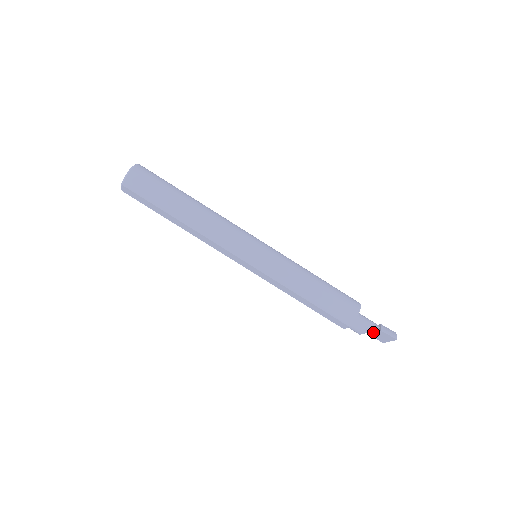
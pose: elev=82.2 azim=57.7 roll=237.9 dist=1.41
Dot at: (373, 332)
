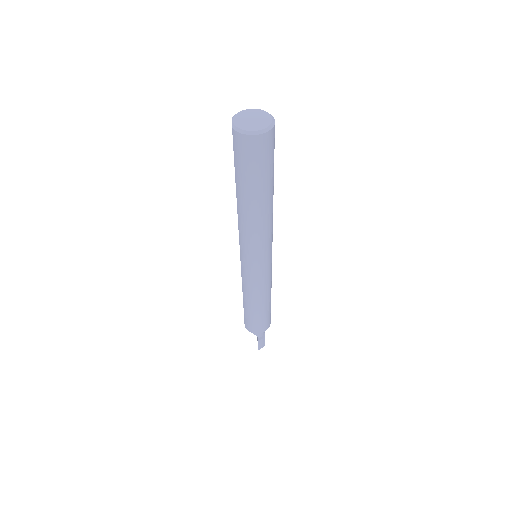
Dot at: occluded
